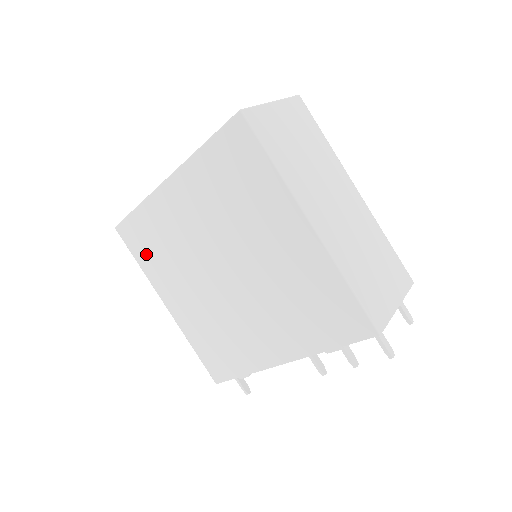
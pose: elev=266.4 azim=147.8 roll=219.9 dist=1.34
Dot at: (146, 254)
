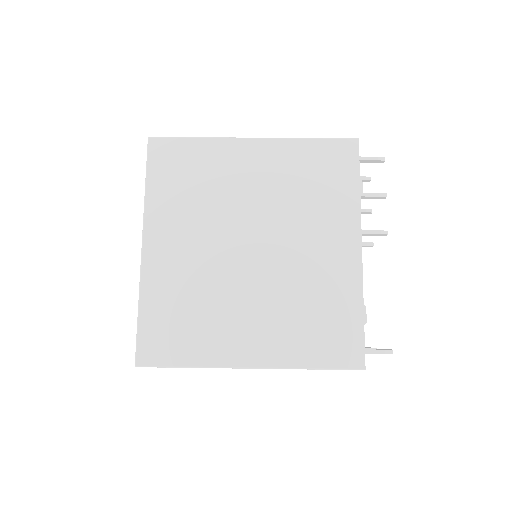
Dot at: (184, 342)
